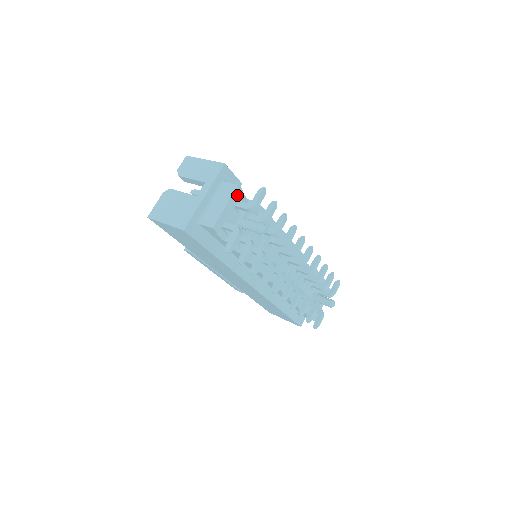
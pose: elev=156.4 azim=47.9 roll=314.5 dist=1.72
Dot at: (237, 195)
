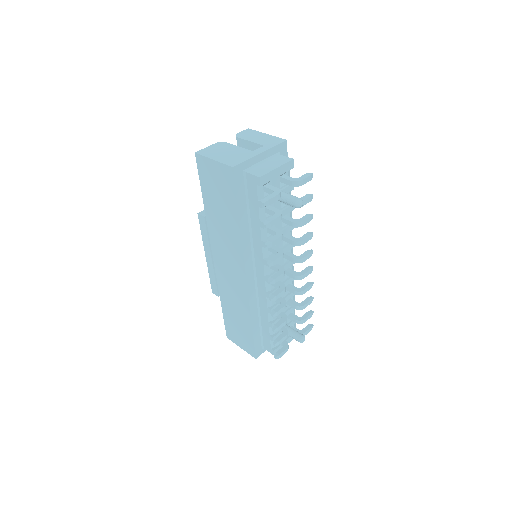
Dot at: (288, 167)
